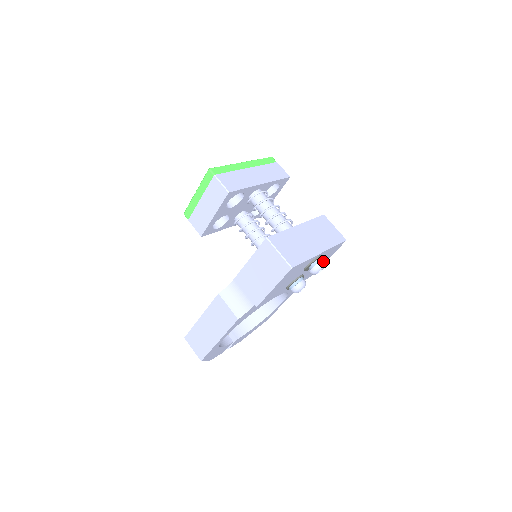
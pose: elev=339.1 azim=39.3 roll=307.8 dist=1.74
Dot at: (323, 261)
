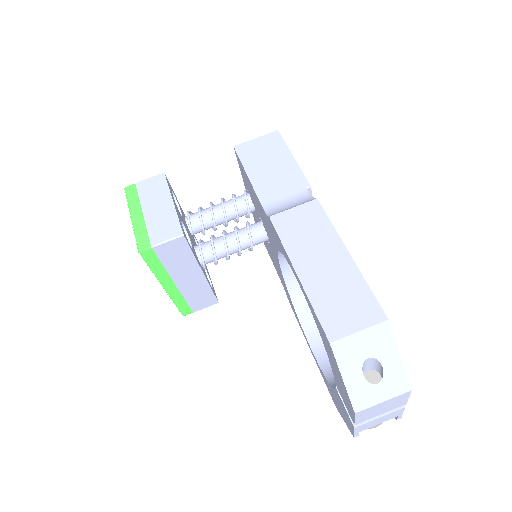
Dot at: occluded
